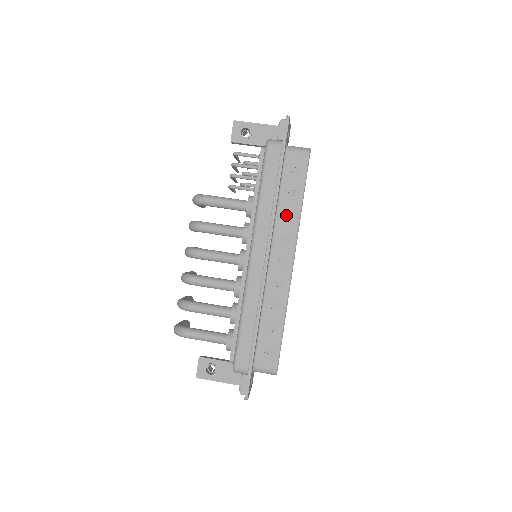
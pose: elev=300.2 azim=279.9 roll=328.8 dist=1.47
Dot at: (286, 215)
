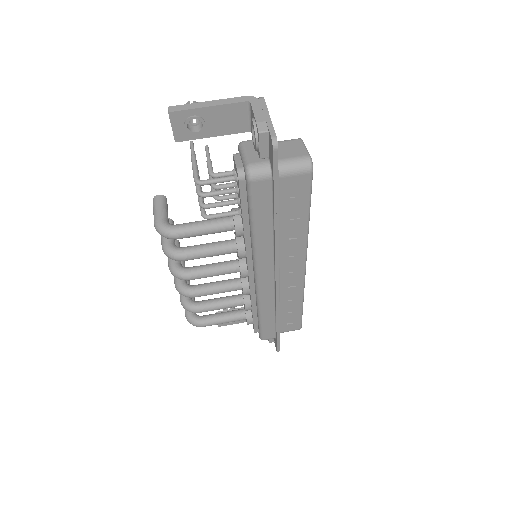
Dot at: (290, 235)
